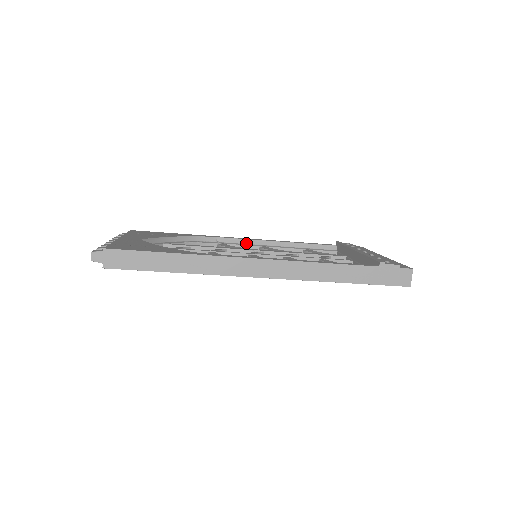
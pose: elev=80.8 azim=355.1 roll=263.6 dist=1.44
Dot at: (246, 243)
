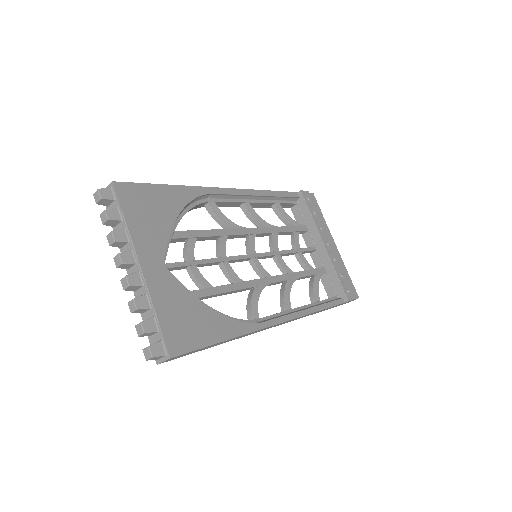
Dot at: (233, 198)
